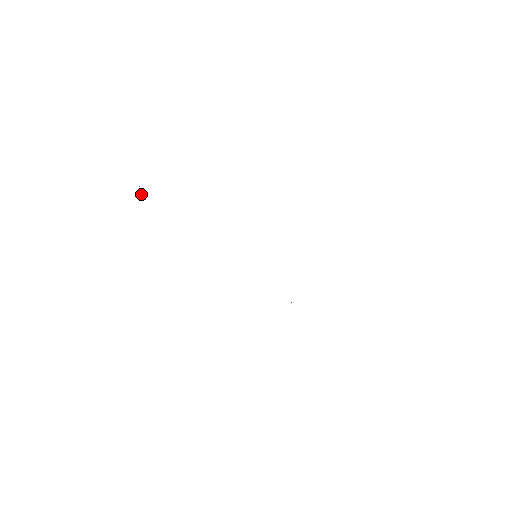
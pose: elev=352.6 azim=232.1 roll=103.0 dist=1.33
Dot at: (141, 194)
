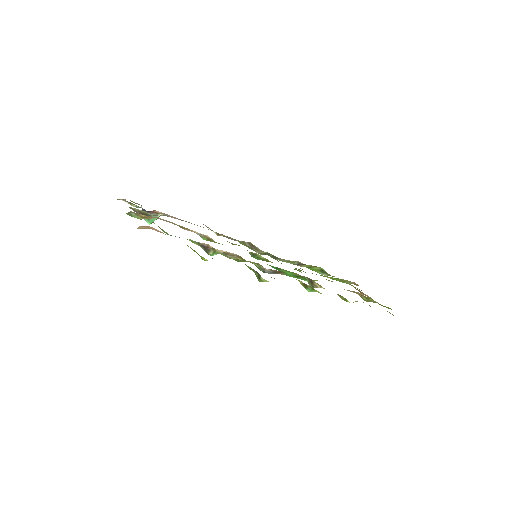
Dot at: occluded
